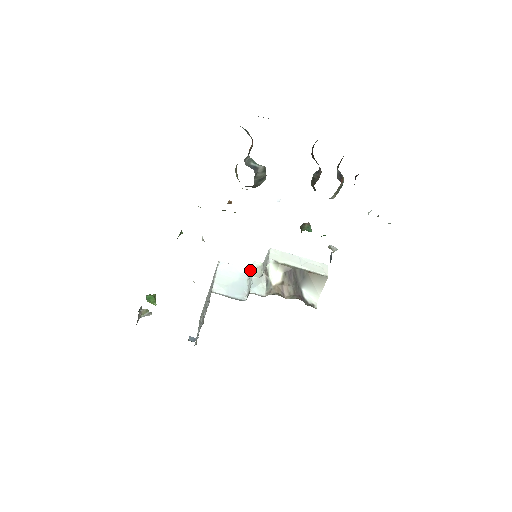
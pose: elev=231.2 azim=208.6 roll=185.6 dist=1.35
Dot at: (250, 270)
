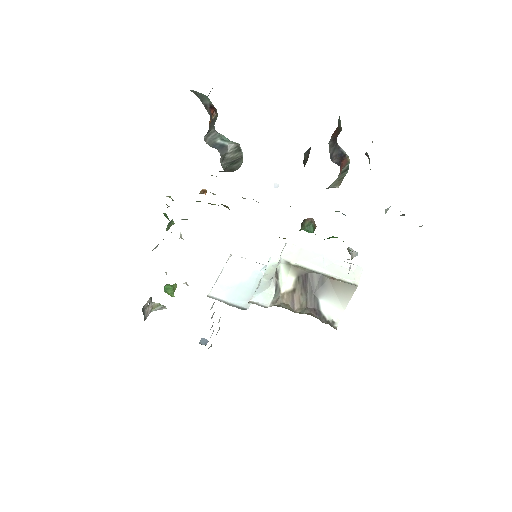
Dot at: occluded
